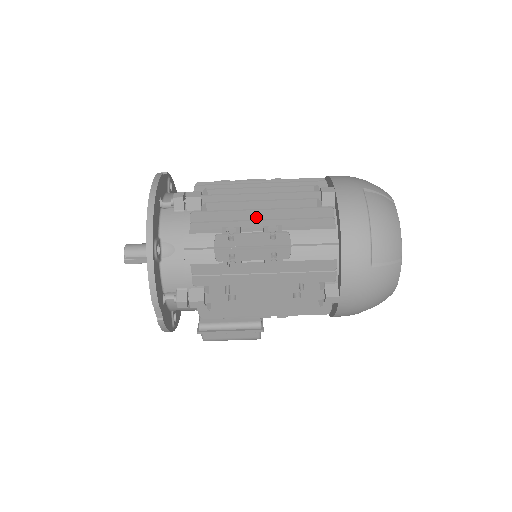
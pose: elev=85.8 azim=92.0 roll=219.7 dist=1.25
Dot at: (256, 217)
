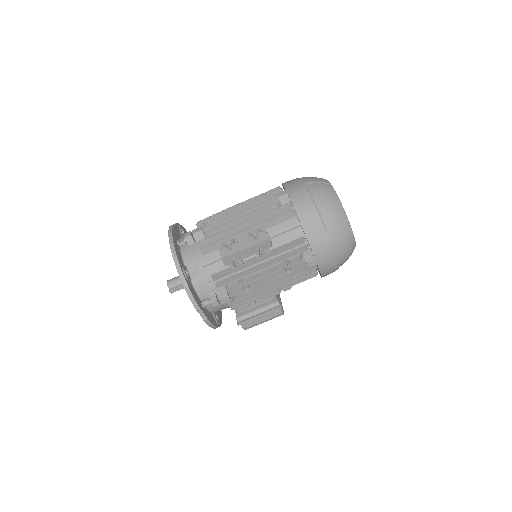
Dot at: (241, 229)
